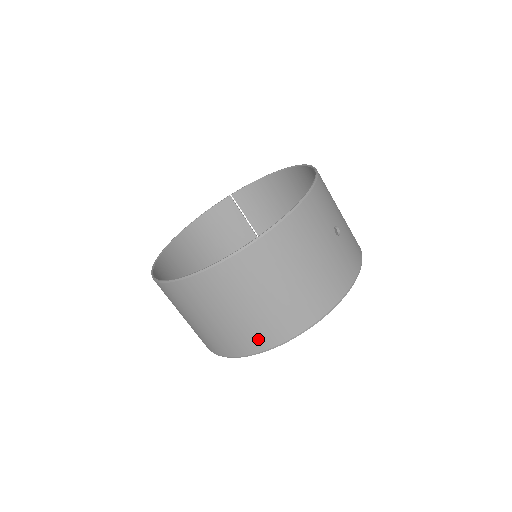
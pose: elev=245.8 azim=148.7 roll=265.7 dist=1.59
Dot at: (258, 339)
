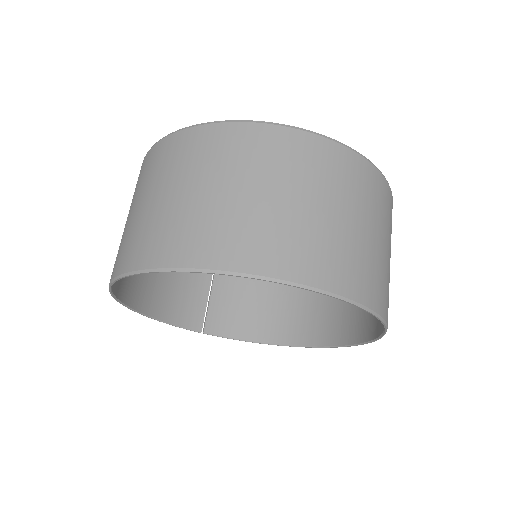
Dot at: (284, 255)
